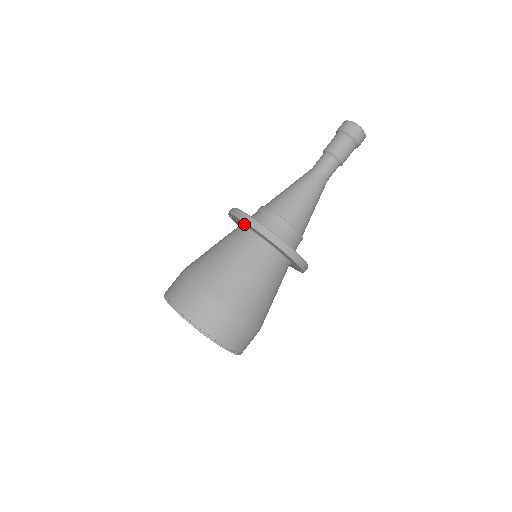
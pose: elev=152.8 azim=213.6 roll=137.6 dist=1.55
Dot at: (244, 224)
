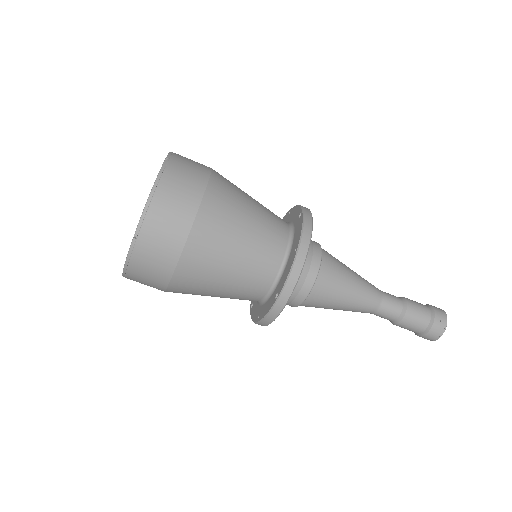
Dot at: (292, 251)
